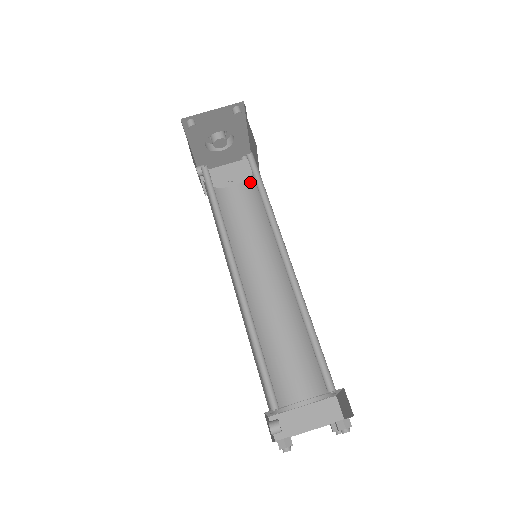
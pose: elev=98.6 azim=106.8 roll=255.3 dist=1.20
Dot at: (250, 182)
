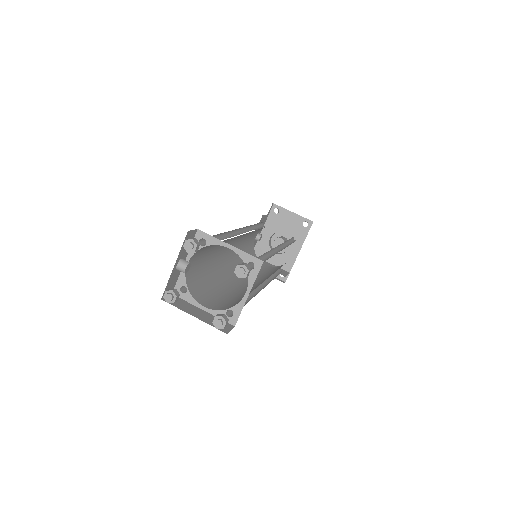
Dot at: (279, 266)
